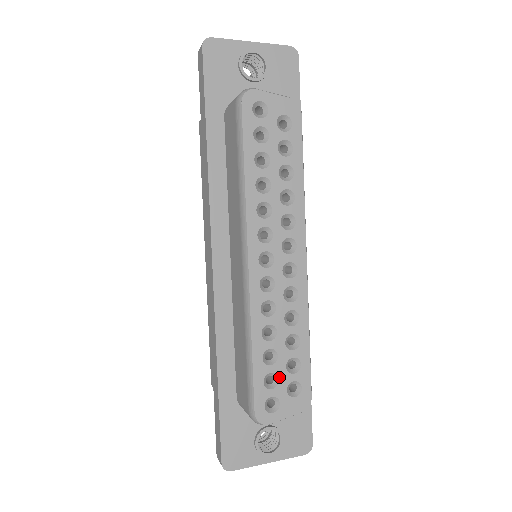
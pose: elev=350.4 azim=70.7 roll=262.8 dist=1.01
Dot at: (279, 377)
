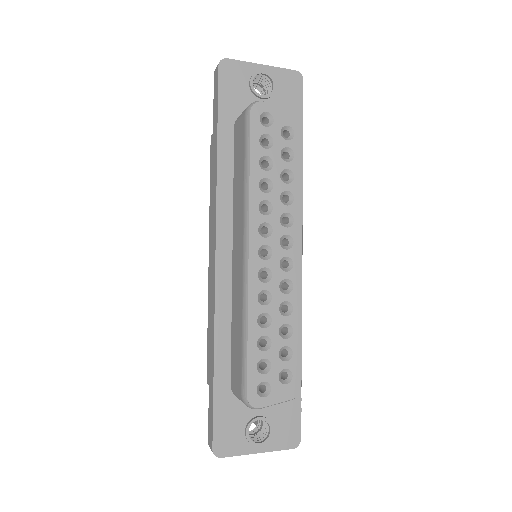
Dot at: (272, 363)
